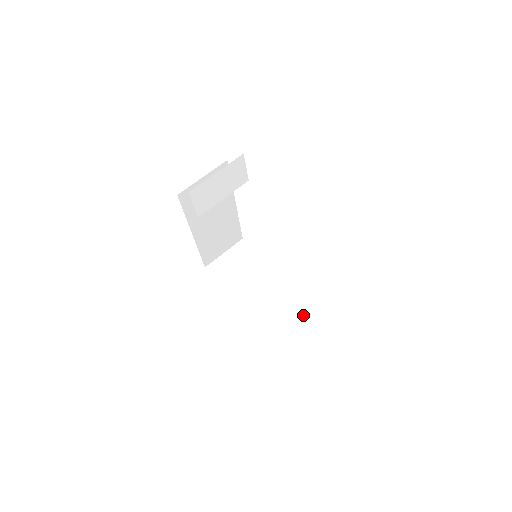
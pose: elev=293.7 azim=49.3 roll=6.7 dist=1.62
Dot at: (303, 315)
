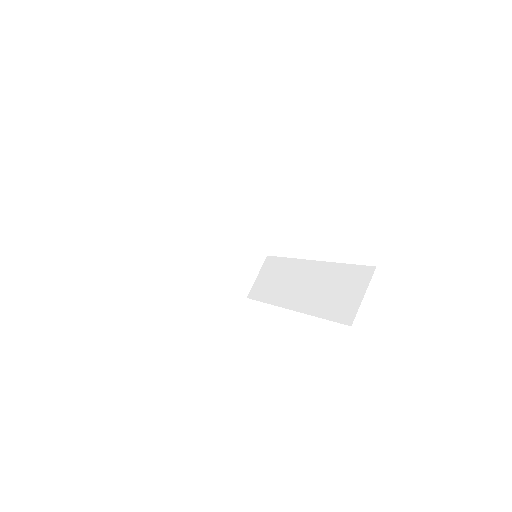
Dot at: (255, 260)
